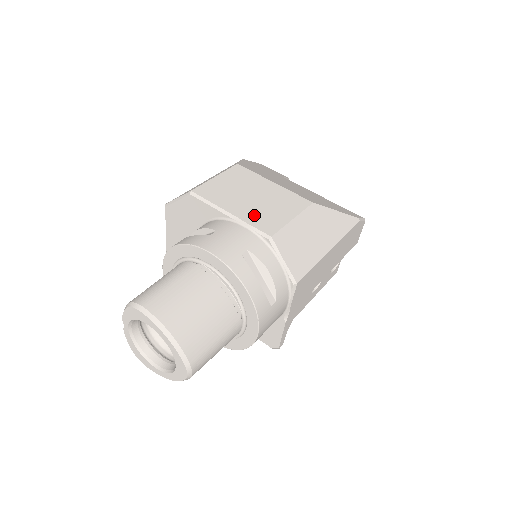
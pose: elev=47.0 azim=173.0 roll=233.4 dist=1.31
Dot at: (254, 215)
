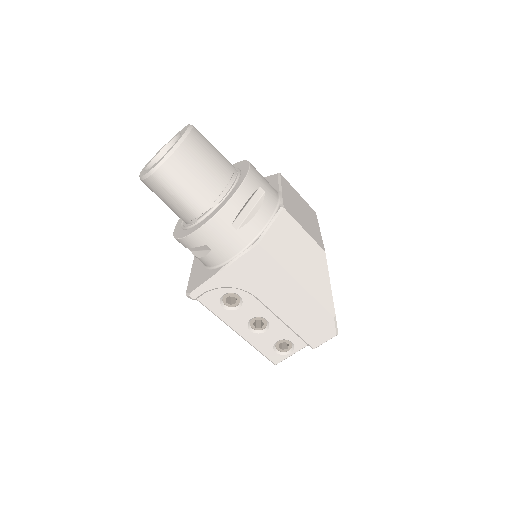
Dot at: (291, 204)
